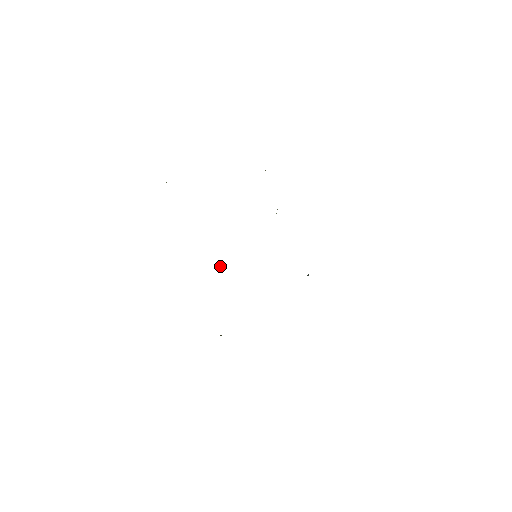
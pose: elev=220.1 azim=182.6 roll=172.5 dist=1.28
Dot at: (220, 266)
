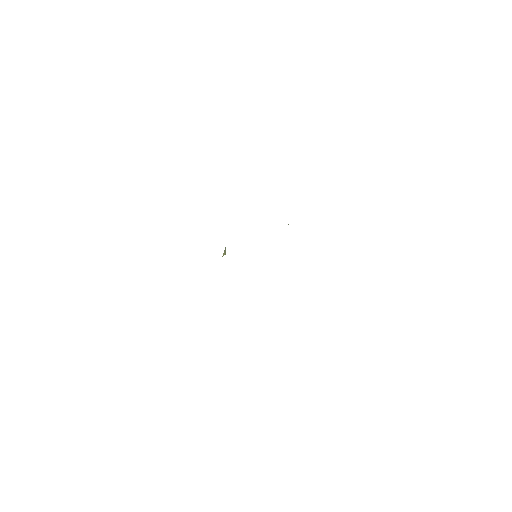
Dot at: occluded
